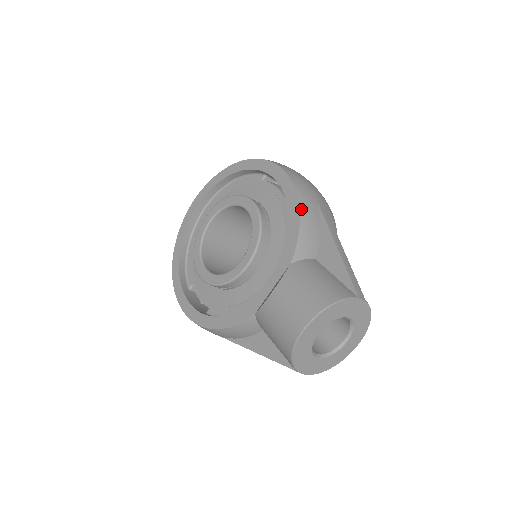
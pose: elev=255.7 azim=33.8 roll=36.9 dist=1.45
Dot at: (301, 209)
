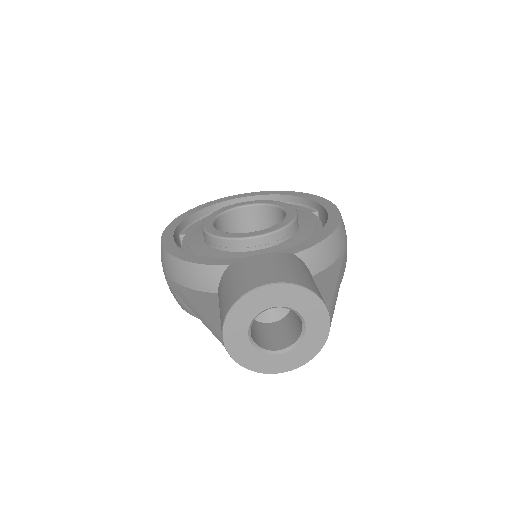
Dot at: (334, 233)
